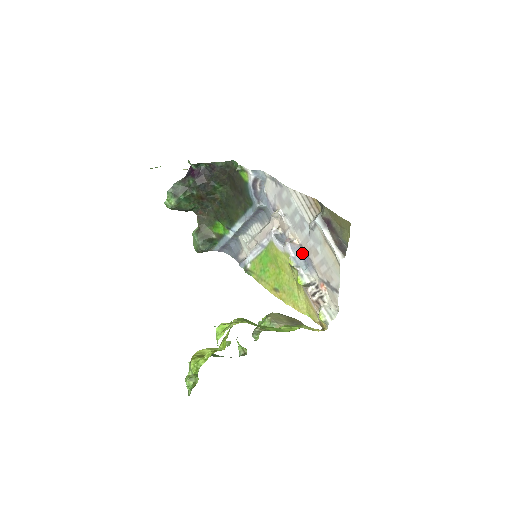
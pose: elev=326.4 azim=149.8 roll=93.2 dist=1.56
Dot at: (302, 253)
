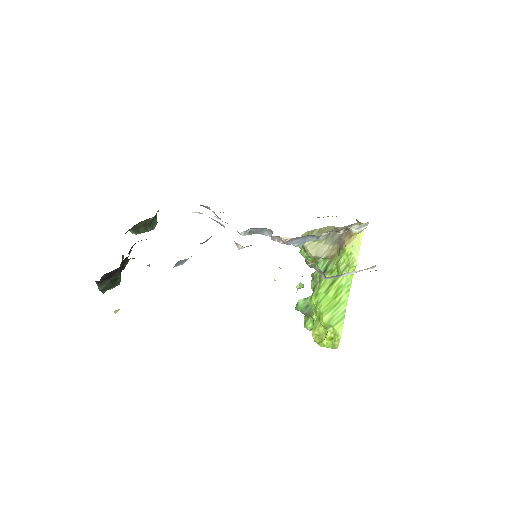
Dot at: (302, 237)
